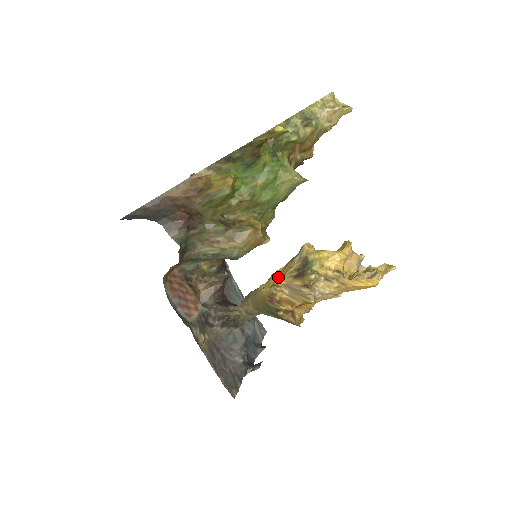
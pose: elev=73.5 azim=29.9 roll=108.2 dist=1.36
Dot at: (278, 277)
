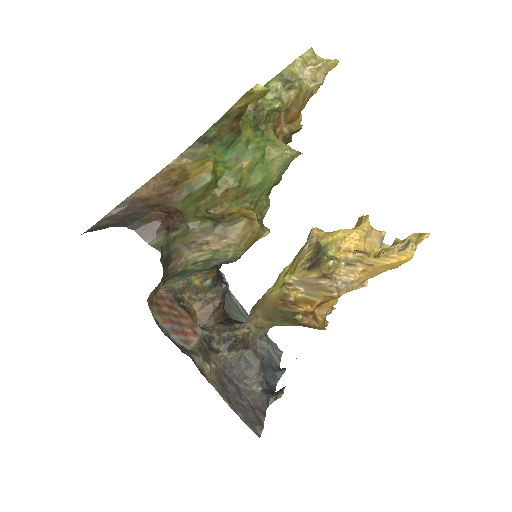
Dot at: (288, 274)
